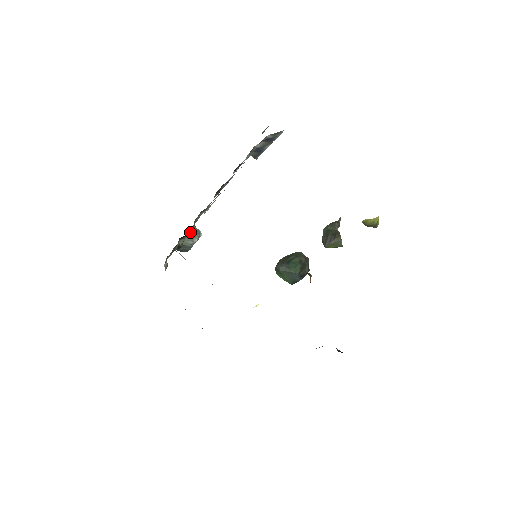
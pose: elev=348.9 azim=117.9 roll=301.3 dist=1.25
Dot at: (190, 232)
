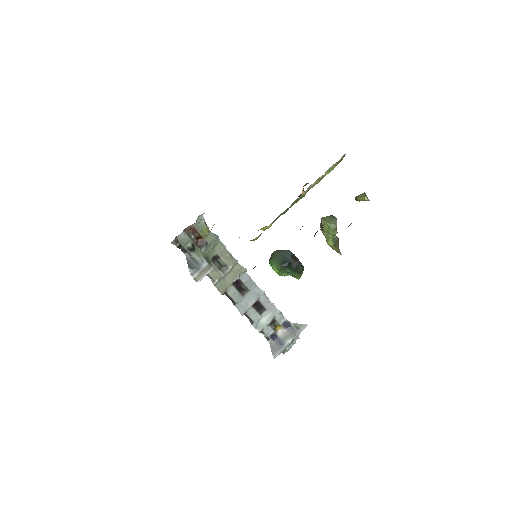
Dot at: (207, 254)
